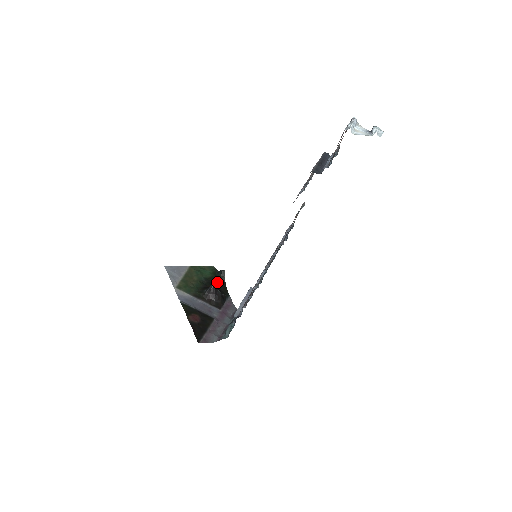
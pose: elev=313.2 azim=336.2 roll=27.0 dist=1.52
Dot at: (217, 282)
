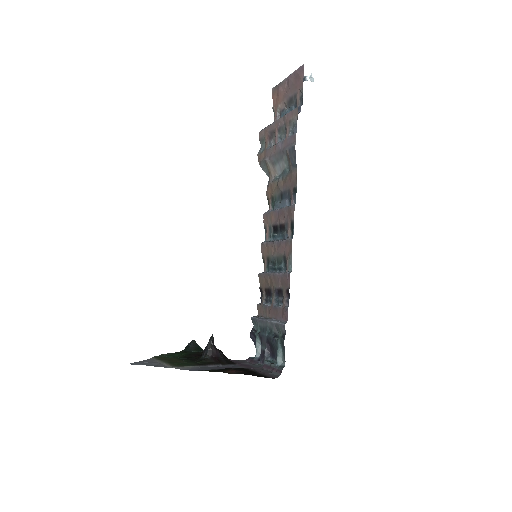
Dot at: (197, 355)
